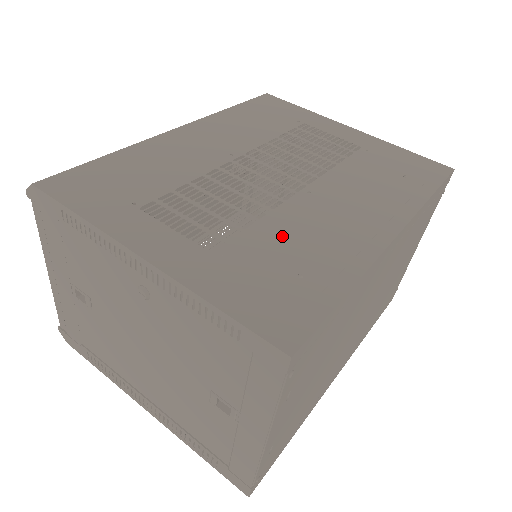
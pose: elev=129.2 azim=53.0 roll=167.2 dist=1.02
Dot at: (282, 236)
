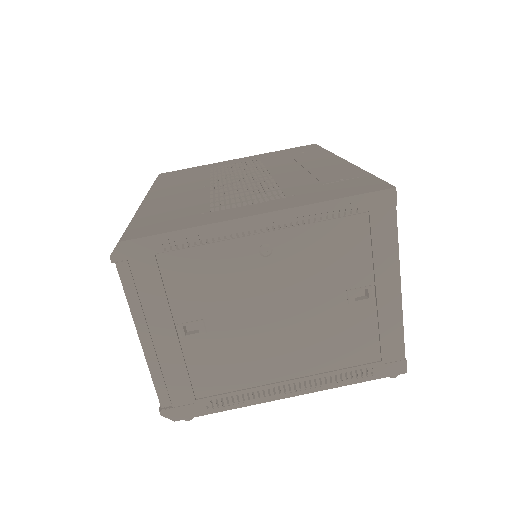
Dot at: (301, 181)
